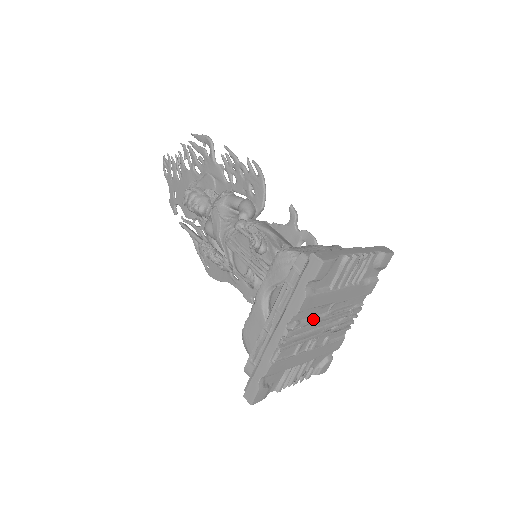
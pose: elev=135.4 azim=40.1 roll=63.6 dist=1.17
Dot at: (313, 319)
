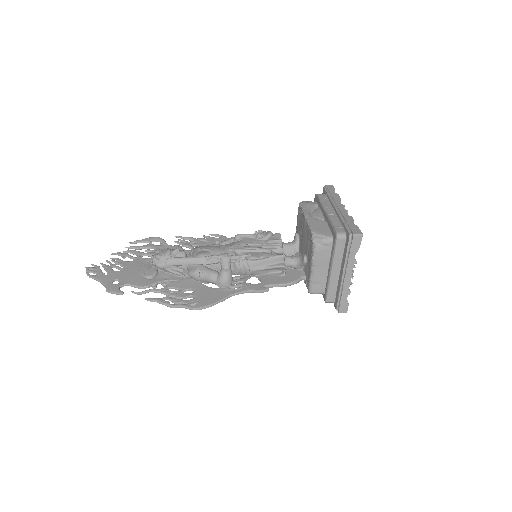
Dot at: occluded
